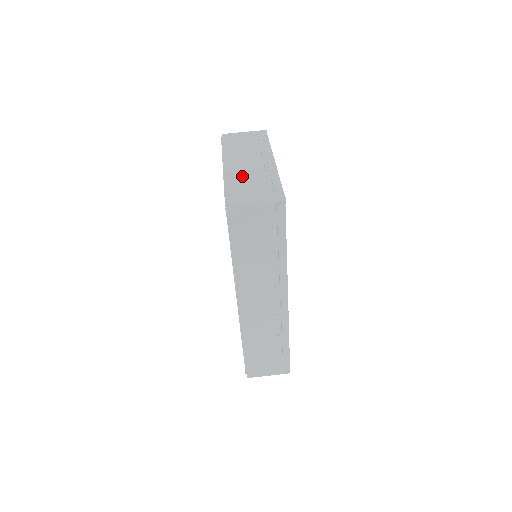
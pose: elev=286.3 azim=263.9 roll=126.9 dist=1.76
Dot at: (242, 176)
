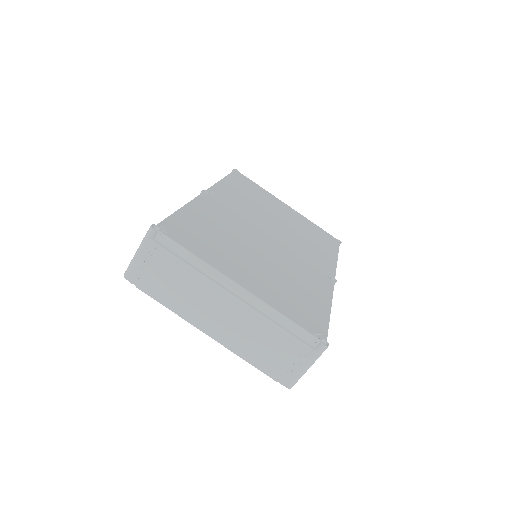
Dot at: (253, 345)
